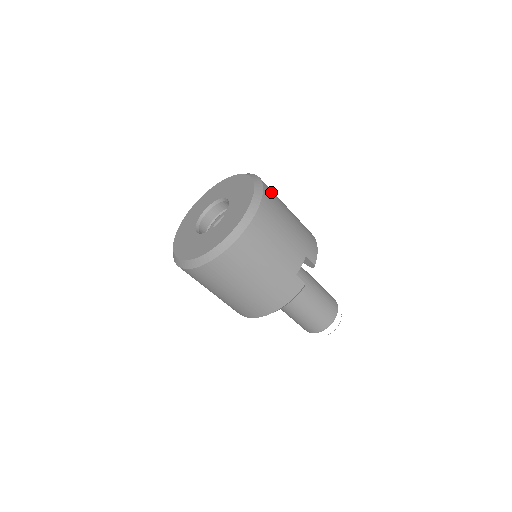
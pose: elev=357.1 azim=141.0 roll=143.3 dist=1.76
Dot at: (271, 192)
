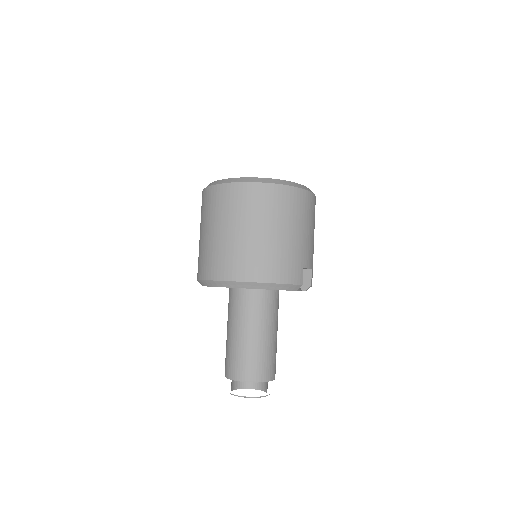
Dot at: occluded
